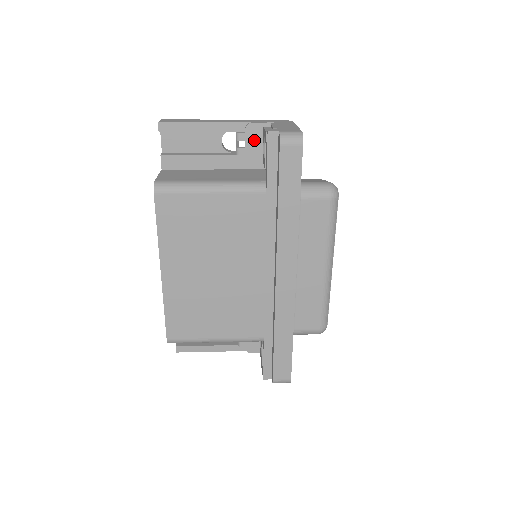
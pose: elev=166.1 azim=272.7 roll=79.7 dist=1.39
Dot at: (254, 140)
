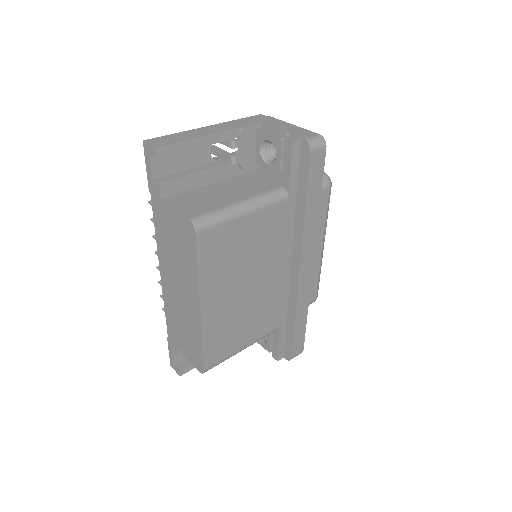
Dot at: (248, 145)
